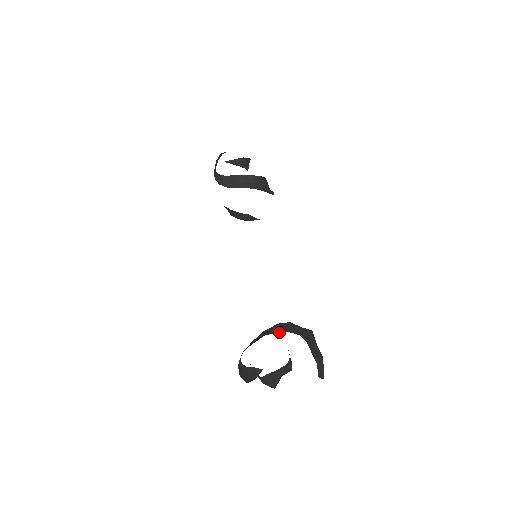
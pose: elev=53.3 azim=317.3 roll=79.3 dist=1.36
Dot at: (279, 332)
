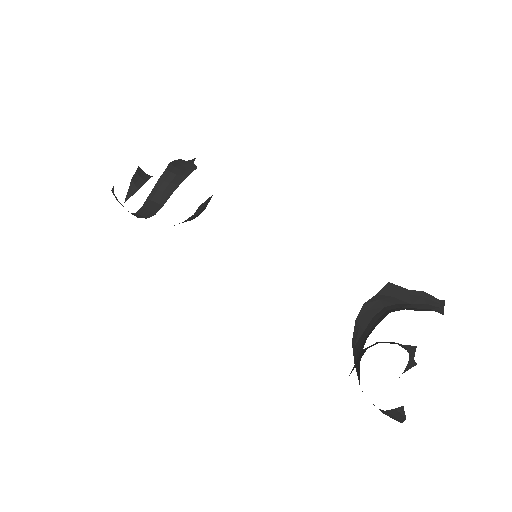
Dot at: (368, 333)
